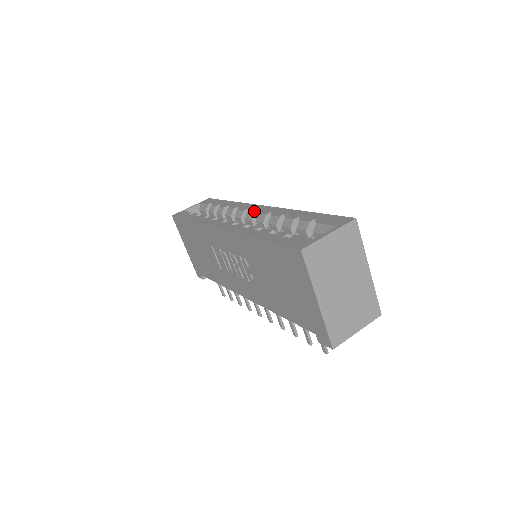
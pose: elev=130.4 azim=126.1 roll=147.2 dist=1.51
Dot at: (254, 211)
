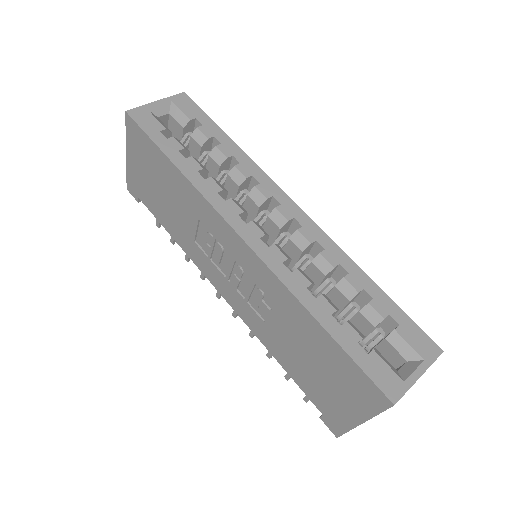
Dot at: (288, 217)
